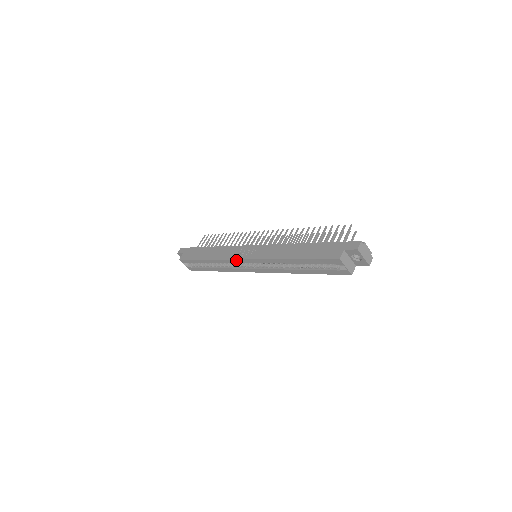
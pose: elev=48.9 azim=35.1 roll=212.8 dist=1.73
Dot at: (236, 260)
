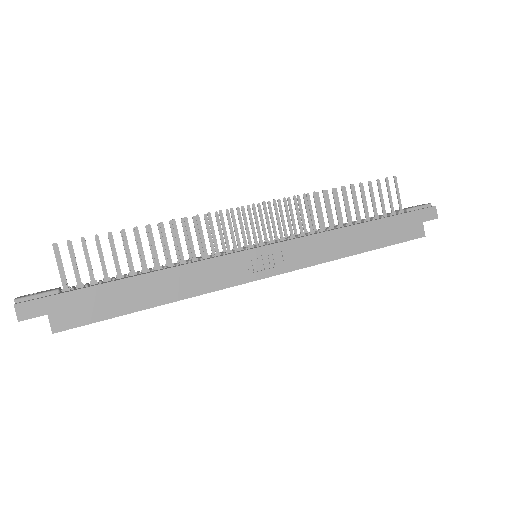
Dot at: (245, 283)
